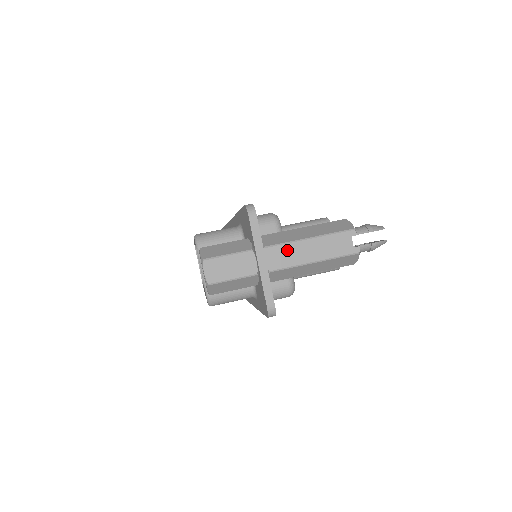
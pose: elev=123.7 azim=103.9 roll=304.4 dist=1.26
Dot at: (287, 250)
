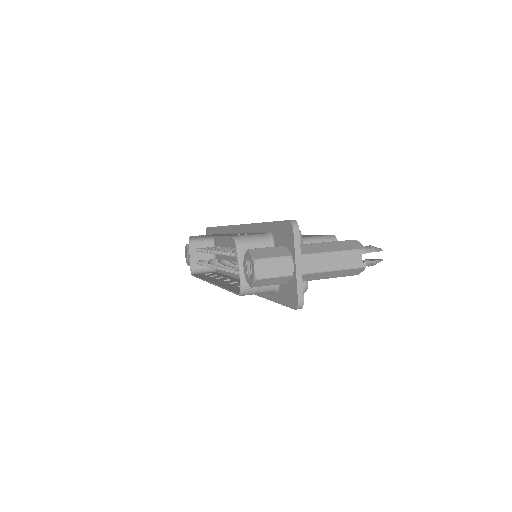
Dot at: (316, 259)
